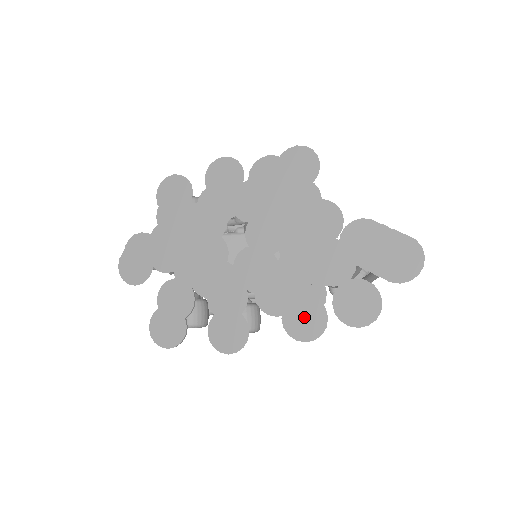
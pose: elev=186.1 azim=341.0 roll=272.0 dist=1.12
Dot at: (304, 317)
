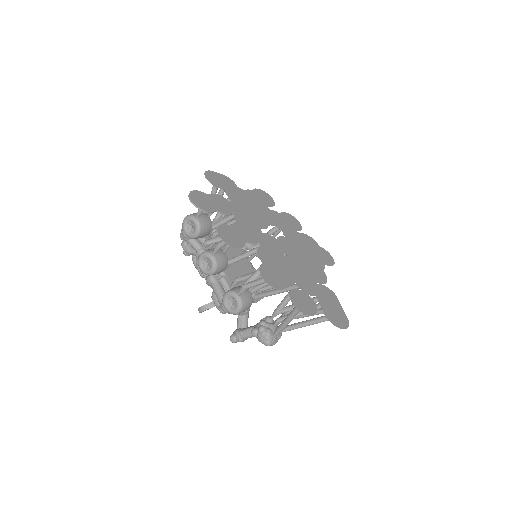
Dot at: (274, 276)
